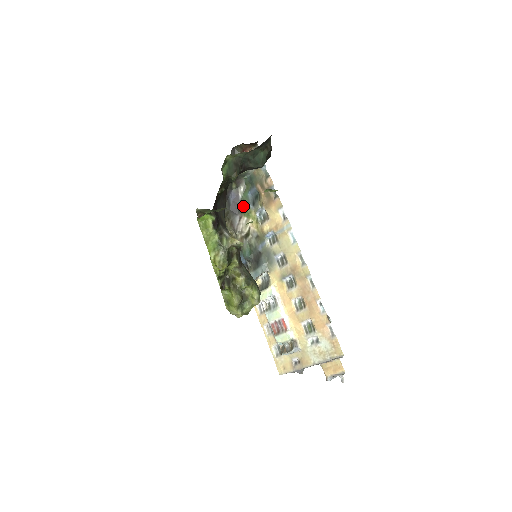
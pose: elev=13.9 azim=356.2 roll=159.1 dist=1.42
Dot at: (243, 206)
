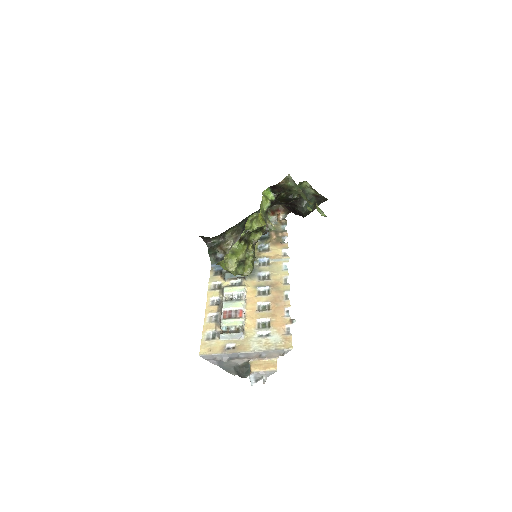
Dot at: occluded
